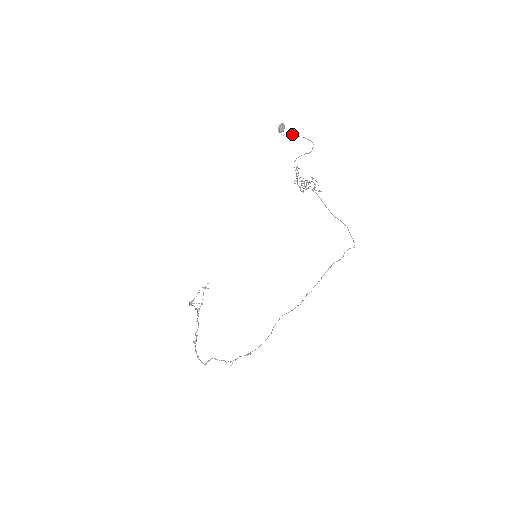
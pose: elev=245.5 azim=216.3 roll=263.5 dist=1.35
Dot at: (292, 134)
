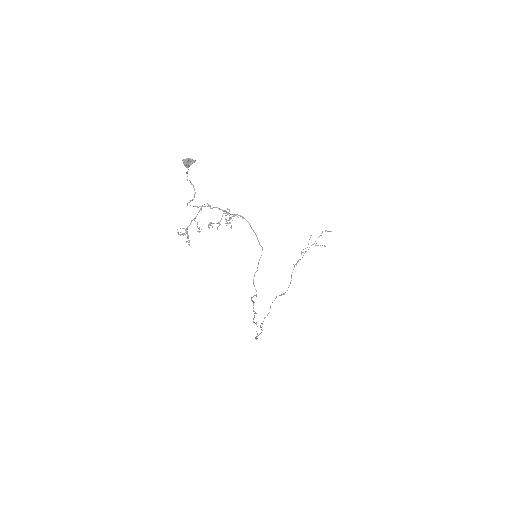
Dot at: occluded
